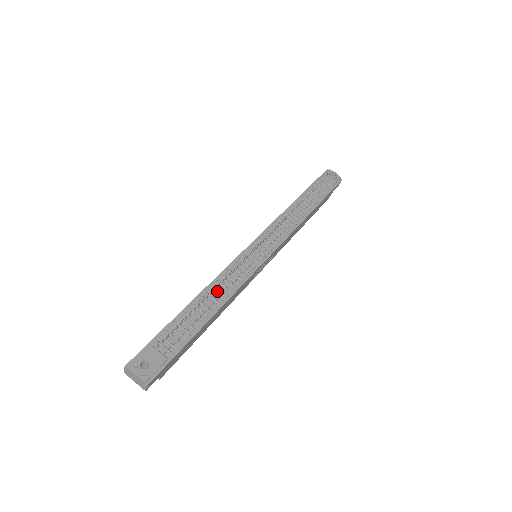
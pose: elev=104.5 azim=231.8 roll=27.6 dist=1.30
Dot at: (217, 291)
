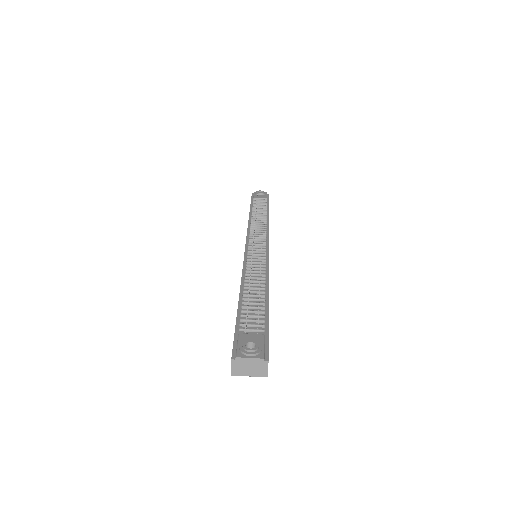
Dot at: (253, 280)
